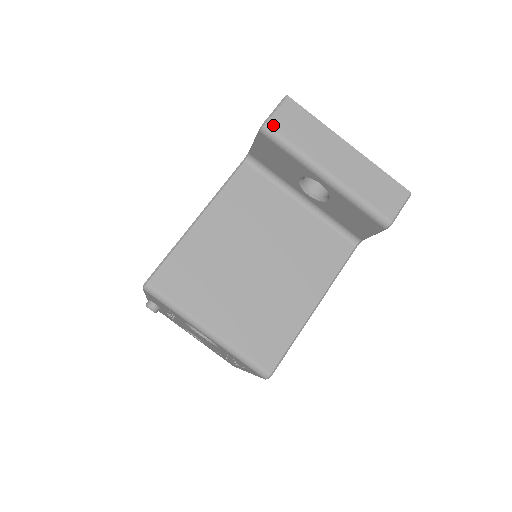
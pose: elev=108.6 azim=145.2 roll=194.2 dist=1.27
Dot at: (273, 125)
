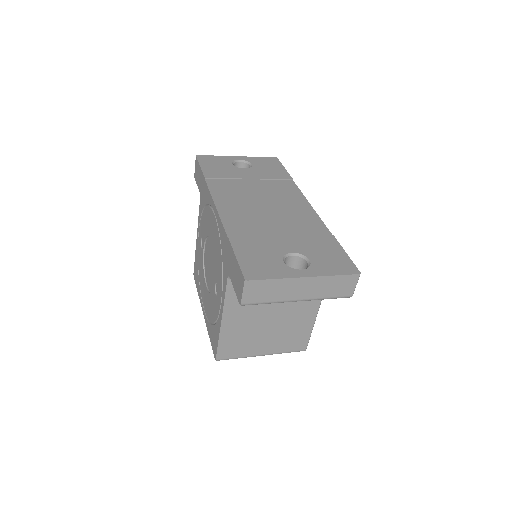
Dot at: (248, 302)
